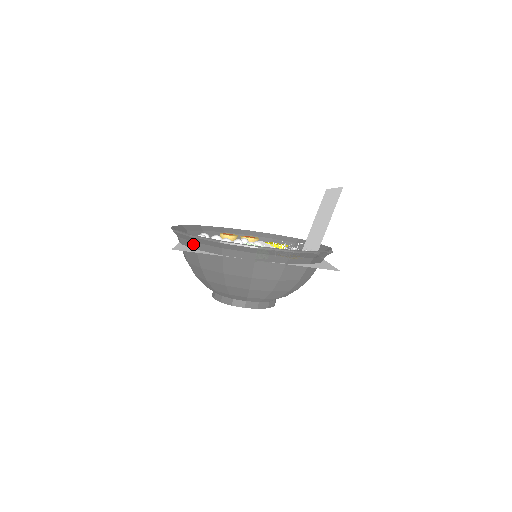
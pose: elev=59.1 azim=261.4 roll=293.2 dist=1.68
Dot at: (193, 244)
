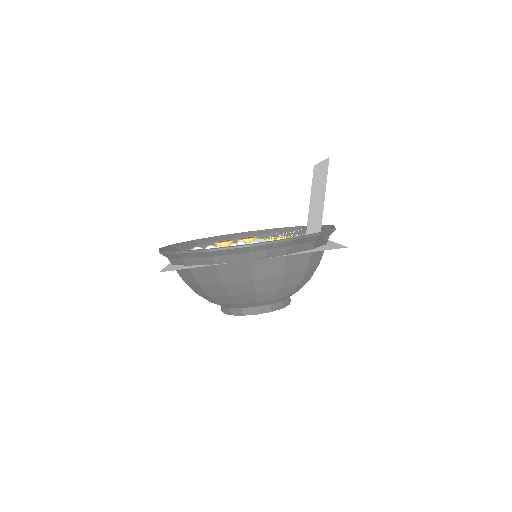
Dot at: (182, 261)
